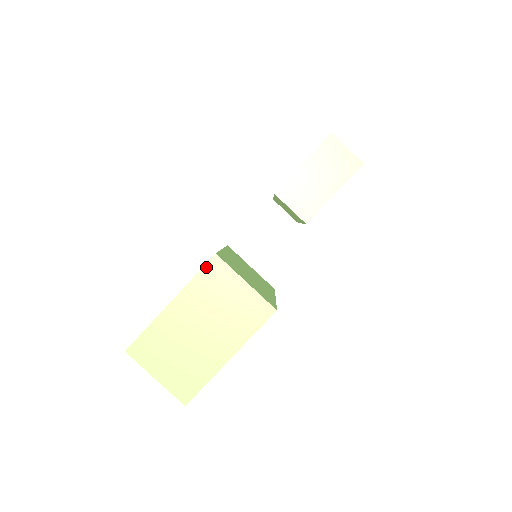
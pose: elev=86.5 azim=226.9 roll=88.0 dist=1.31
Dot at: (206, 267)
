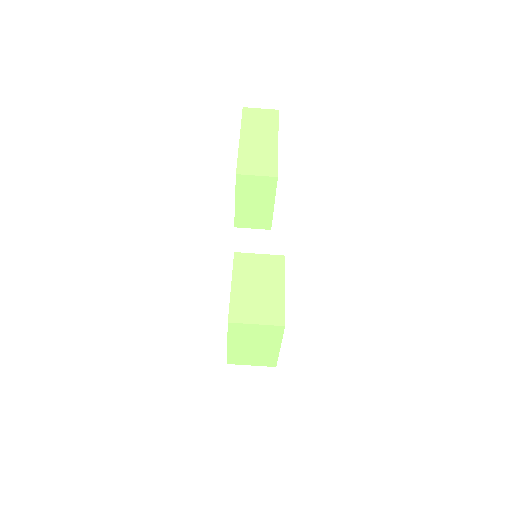
Dot at: (229, 328)
